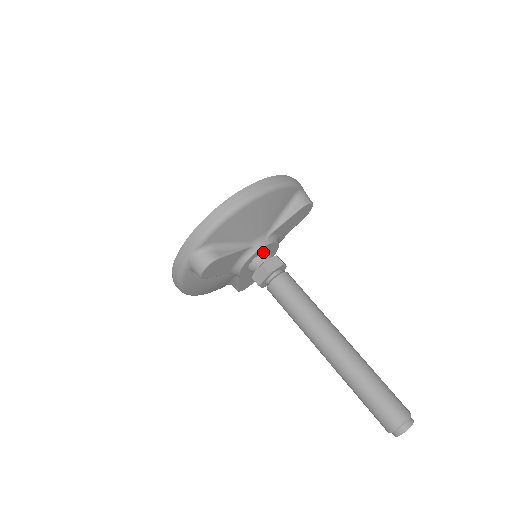
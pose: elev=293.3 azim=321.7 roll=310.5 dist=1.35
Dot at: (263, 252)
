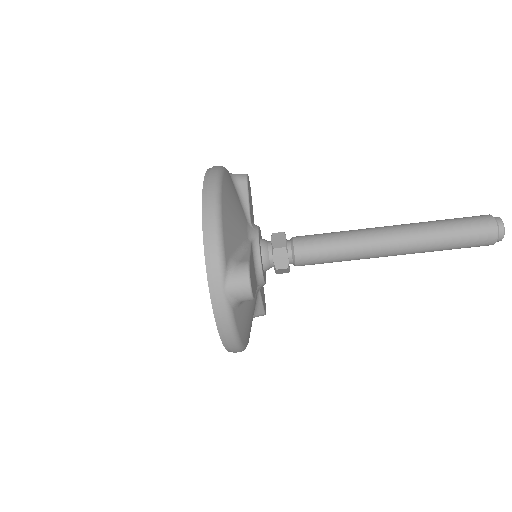
Dot at: (264, 271)
